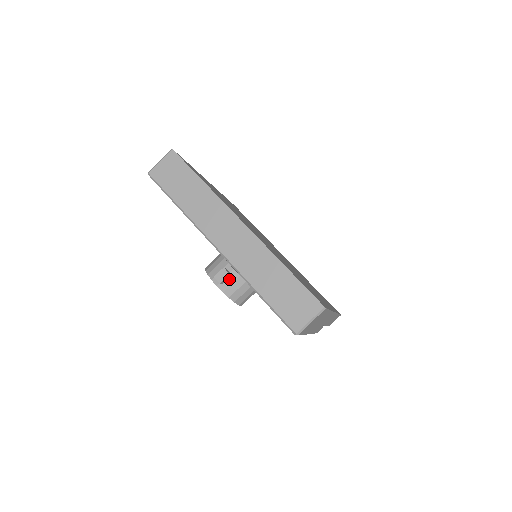
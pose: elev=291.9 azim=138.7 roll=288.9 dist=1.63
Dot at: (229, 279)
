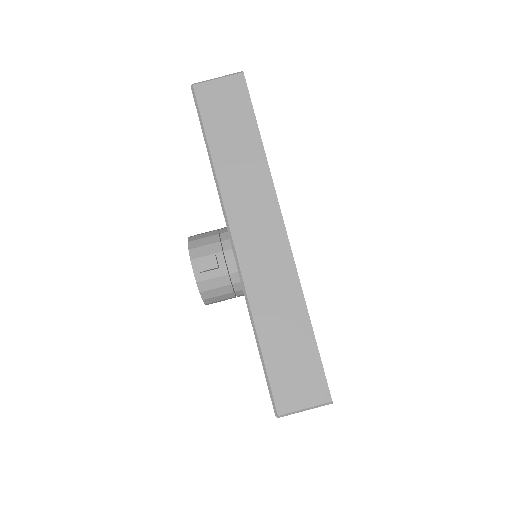
Dot at: (213, 271)
